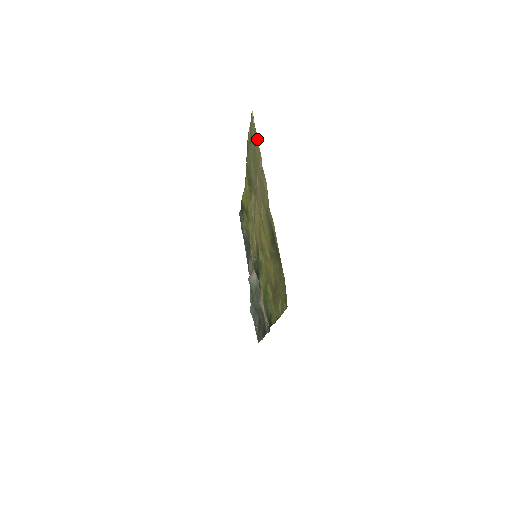
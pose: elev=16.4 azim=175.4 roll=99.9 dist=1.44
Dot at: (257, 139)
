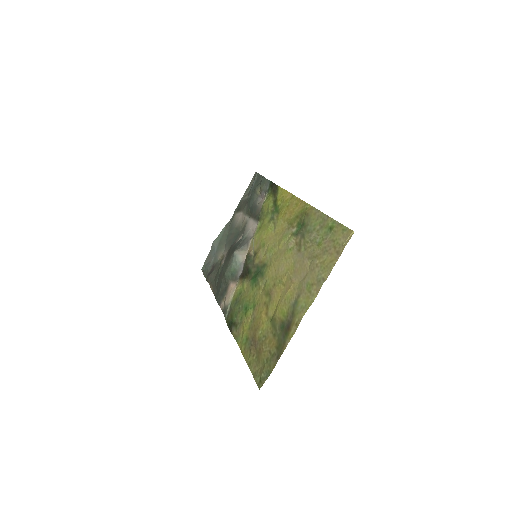
Dot at: (338, 258)
